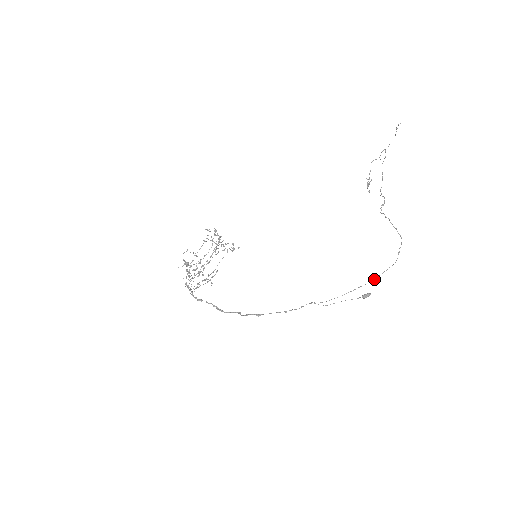
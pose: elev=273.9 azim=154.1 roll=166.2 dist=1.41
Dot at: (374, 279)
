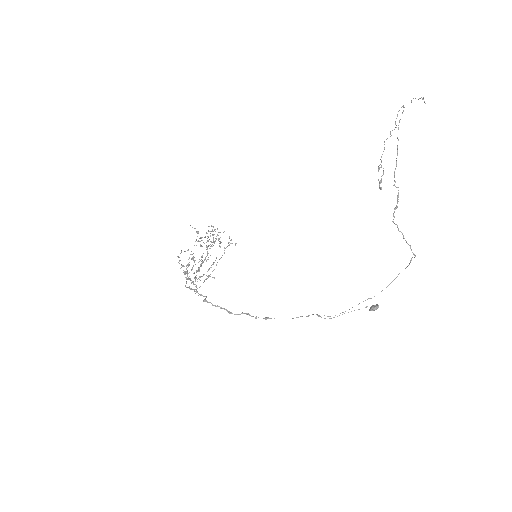
Dot at: occluded
